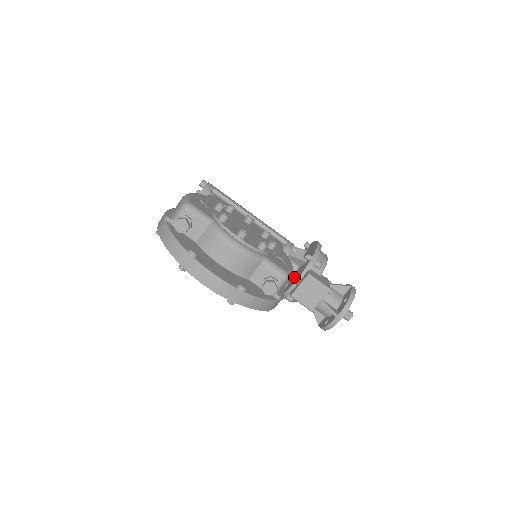
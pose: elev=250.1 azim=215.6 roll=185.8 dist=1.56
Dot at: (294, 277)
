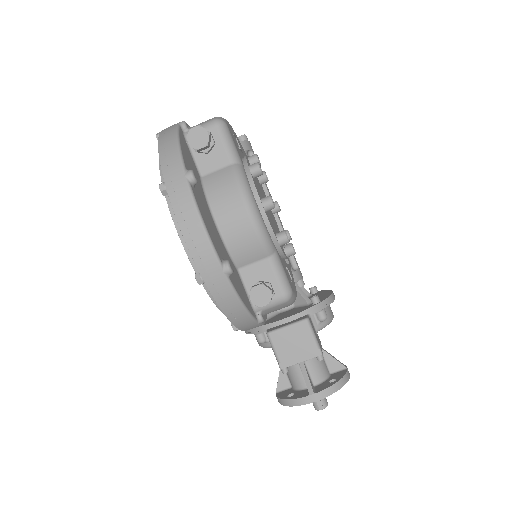
Dot at: (282, 314)
